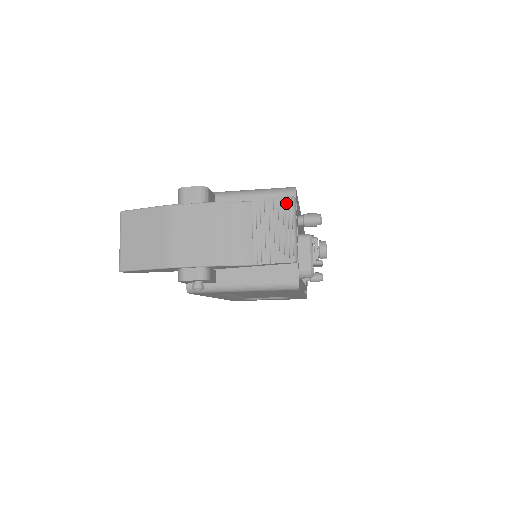
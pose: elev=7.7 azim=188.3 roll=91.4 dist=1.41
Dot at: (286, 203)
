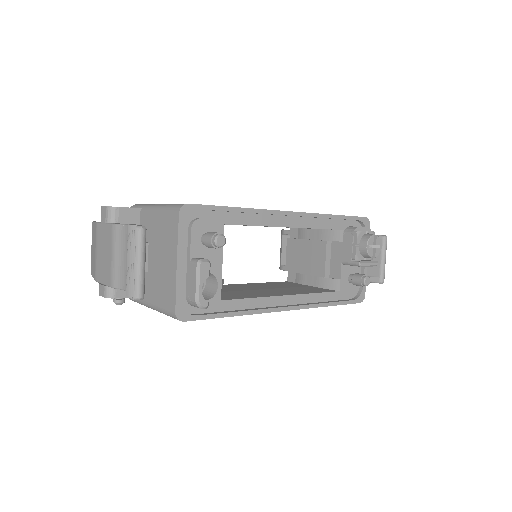
Dot at: (135, 233)
